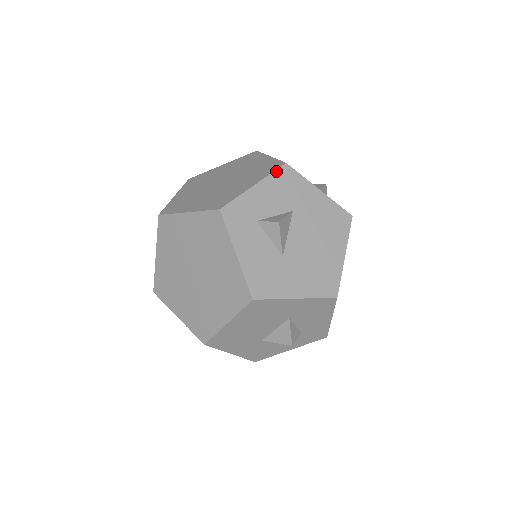
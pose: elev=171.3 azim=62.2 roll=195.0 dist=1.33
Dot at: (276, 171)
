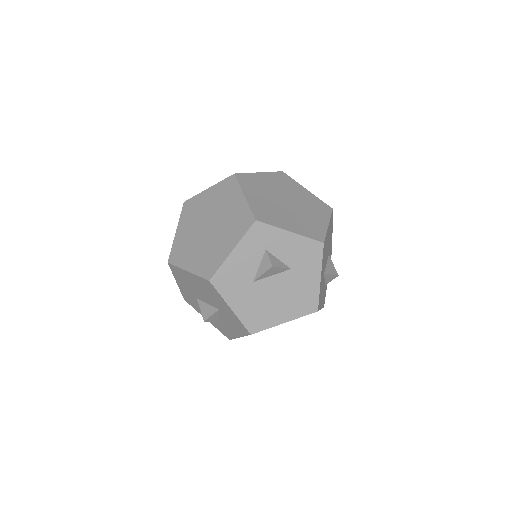
Dot at: (312, 240)
